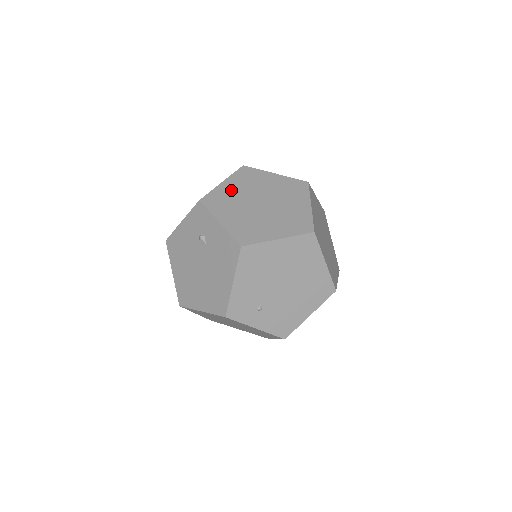
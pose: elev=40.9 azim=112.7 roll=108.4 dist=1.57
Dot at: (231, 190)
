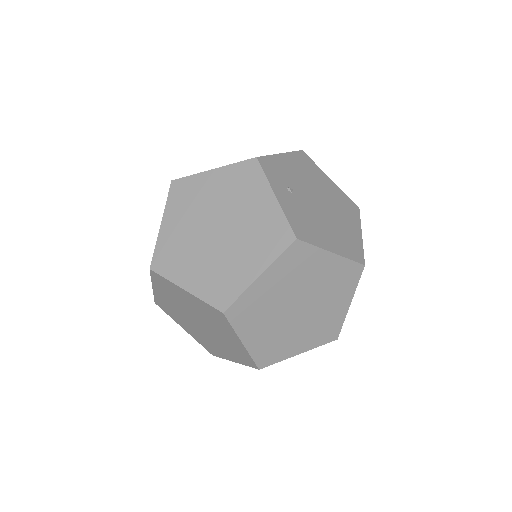
Dot at: occluded
